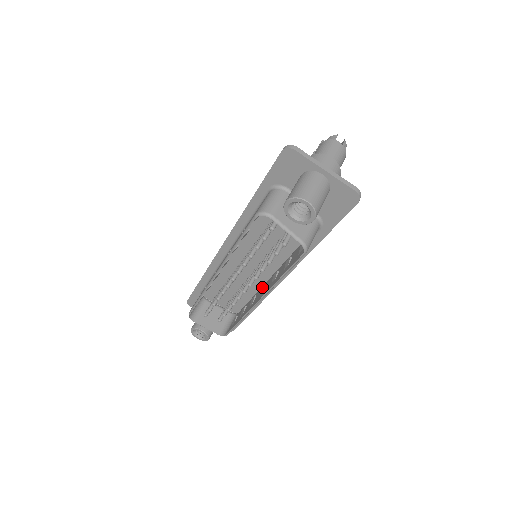
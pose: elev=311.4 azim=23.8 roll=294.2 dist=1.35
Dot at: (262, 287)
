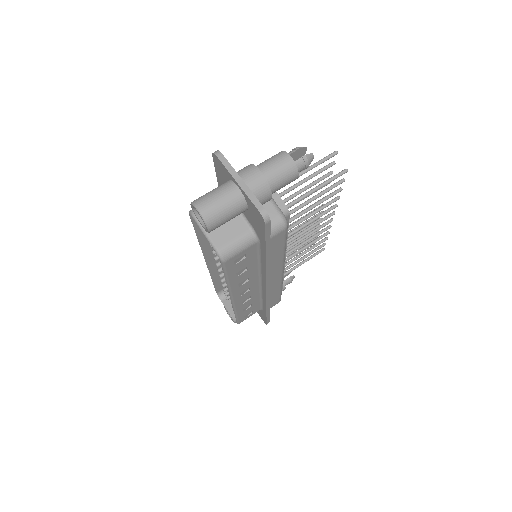
Dot at: occluded
